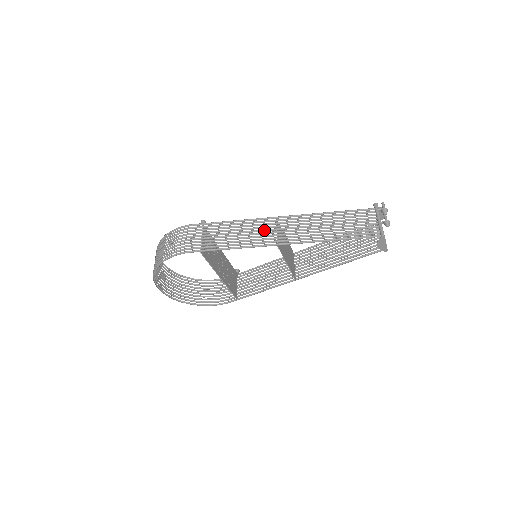
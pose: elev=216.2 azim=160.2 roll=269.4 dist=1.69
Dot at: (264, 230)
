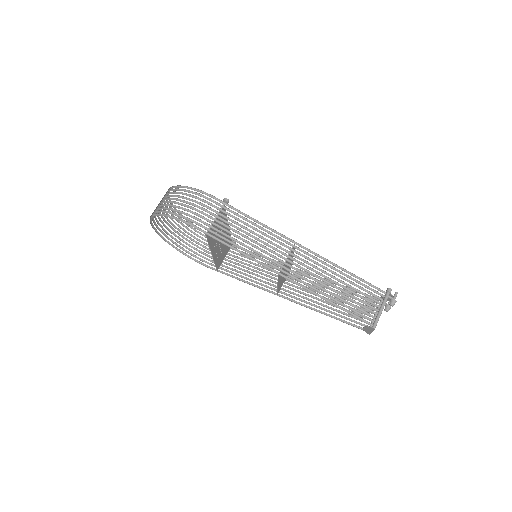
Dot at: (276, 249)
